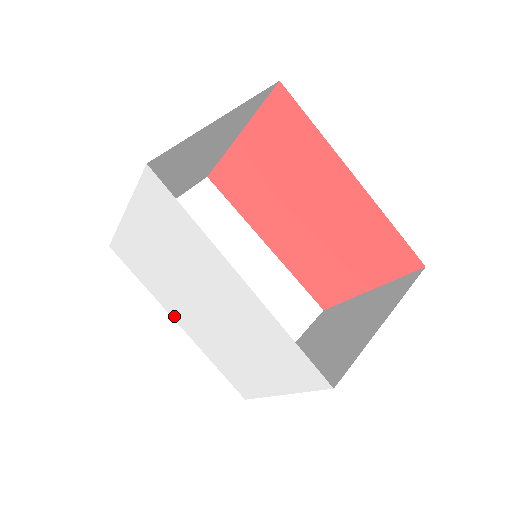
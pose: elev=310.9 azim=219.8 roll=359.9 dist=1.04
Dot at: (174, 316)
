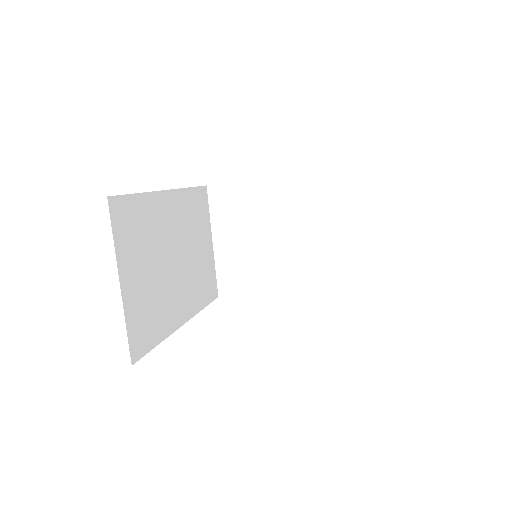
Dot at: occluded
